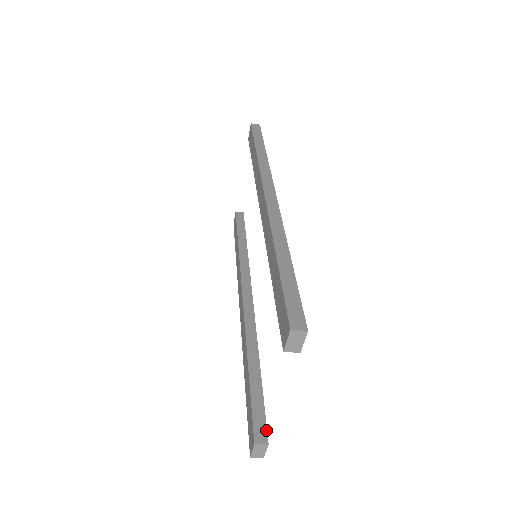
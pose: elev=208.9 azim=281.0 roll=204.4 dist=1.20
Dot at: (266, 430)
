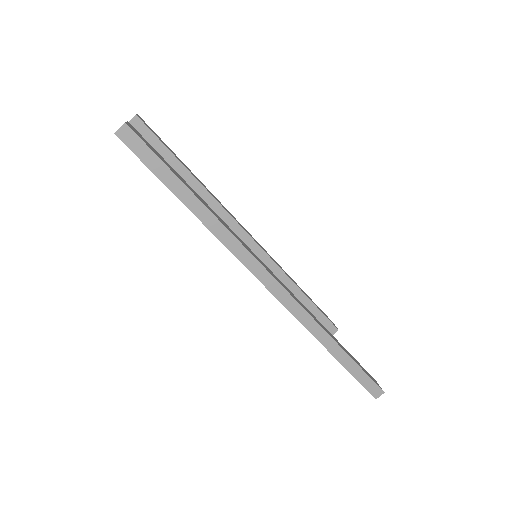
Dot at: (139, 134)
